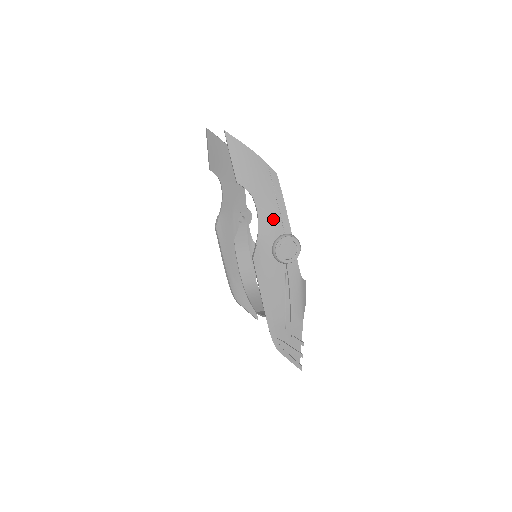
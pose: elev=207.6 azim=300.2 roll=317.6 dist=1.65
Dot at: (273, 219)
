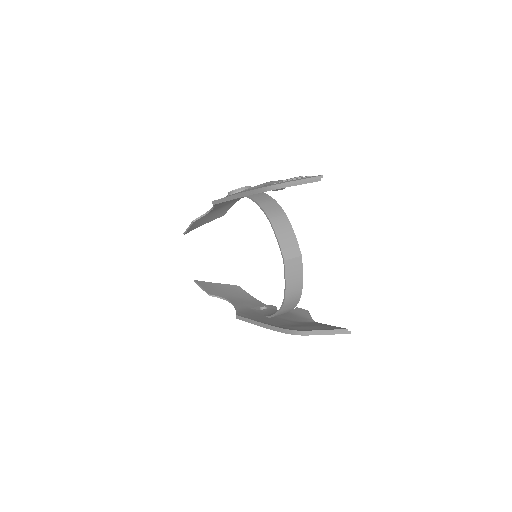
Dot at: (224, 204)
